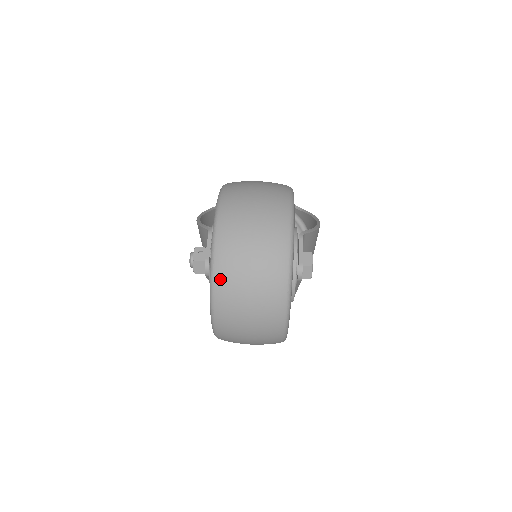
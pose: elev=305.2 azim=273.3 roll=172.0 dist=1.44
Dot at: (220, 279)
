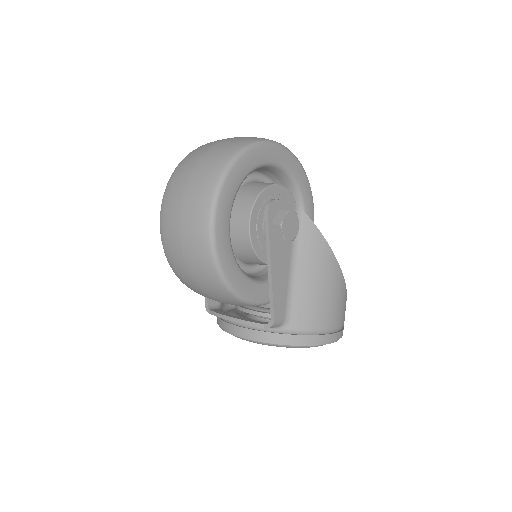
Dot at: (195, 150)
